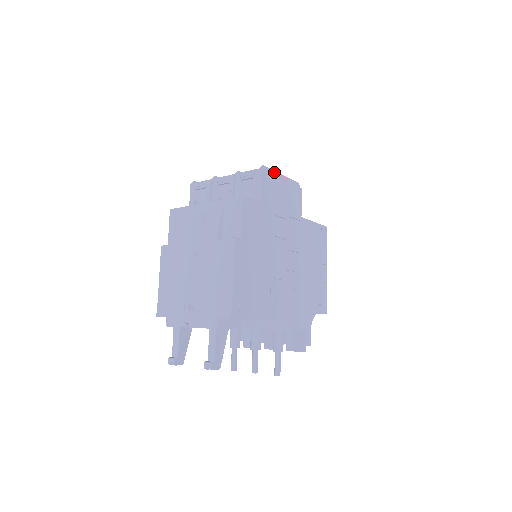
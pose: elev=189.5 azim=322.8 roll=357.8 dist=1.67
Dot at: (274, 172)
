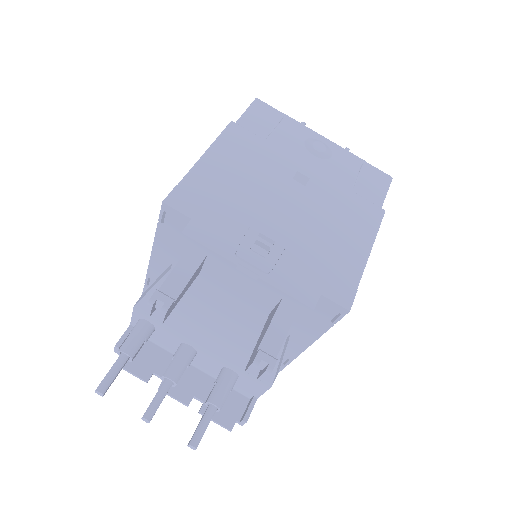
Dot at: occluded
